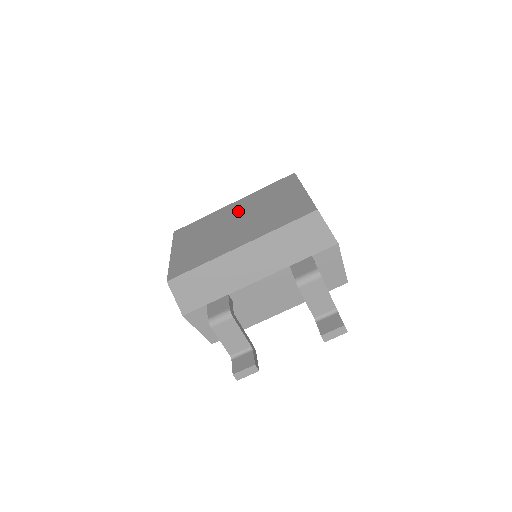
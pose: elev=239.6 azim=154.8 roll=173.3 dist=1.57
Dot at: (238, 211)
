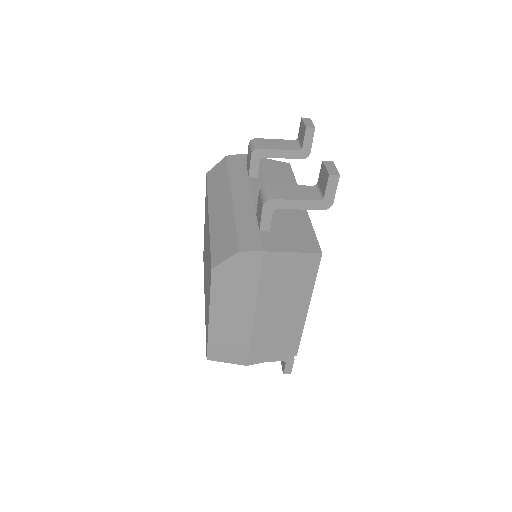
Dot at: (207, 244)
